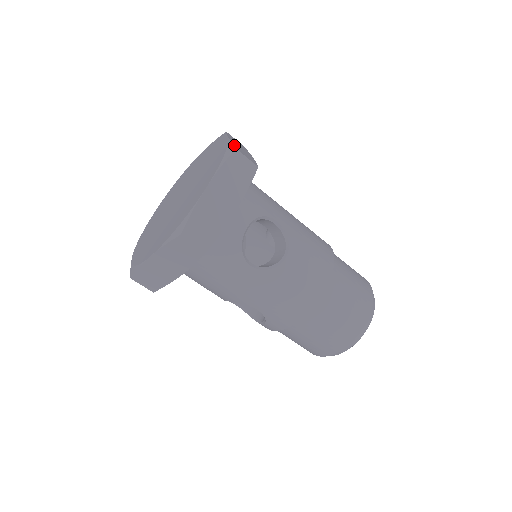
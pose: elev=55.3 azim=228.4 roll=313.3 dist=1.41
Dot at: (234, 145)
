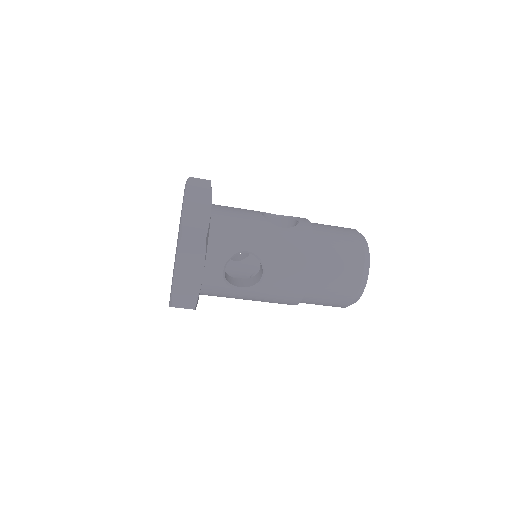
Dot at: (183, 225)
